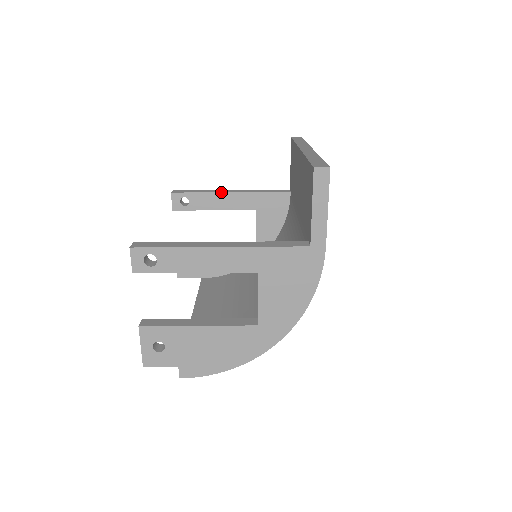
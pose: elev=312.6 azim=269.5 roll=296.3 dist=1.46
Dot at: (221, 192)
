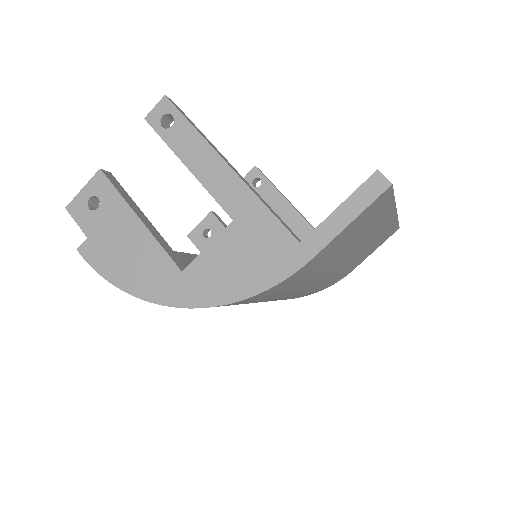
Dot at: occluded
